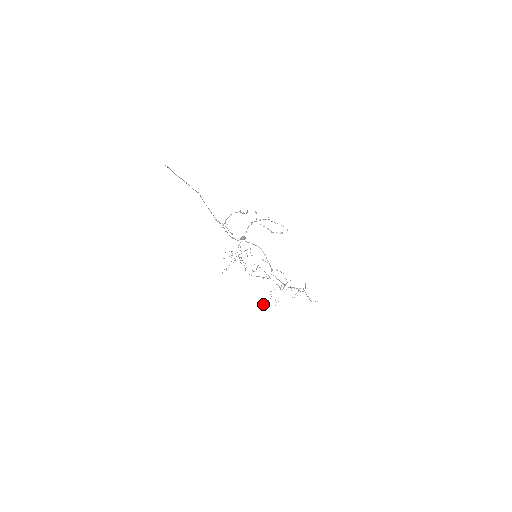
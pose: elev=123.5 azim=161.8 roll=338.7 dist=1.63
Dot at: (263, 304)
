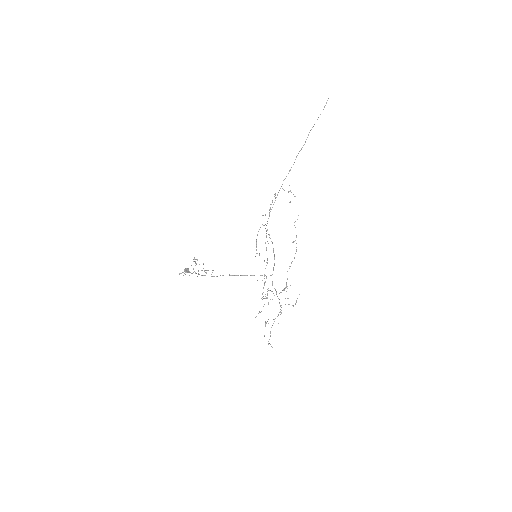
Dot at: occluded
